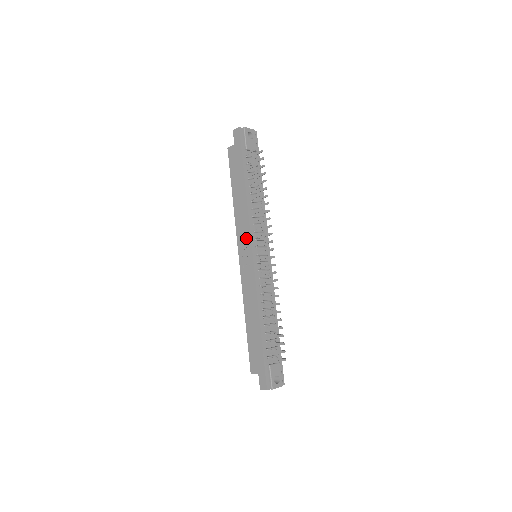
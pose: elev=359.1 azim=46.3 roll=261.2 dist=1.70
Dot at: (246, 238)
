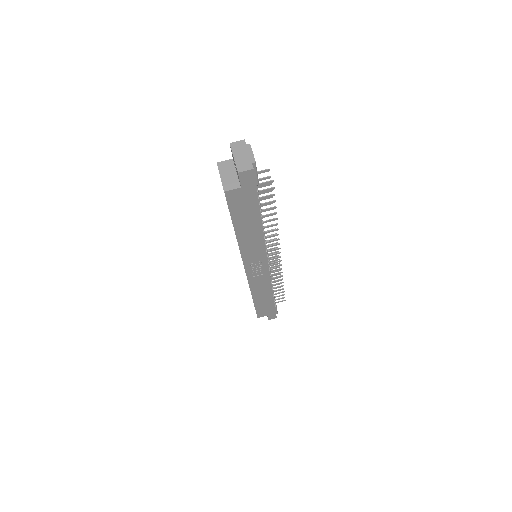
Dot at: (259, 258)
